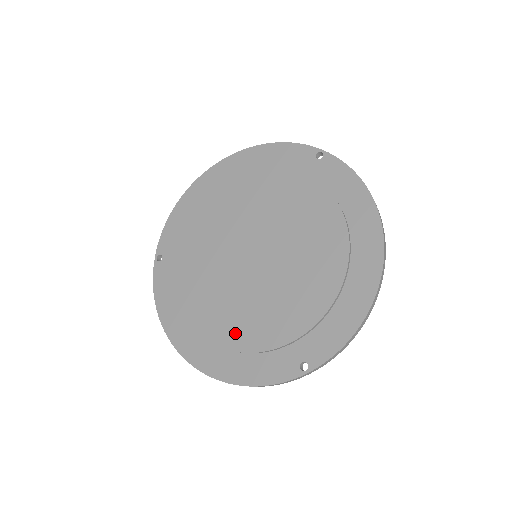
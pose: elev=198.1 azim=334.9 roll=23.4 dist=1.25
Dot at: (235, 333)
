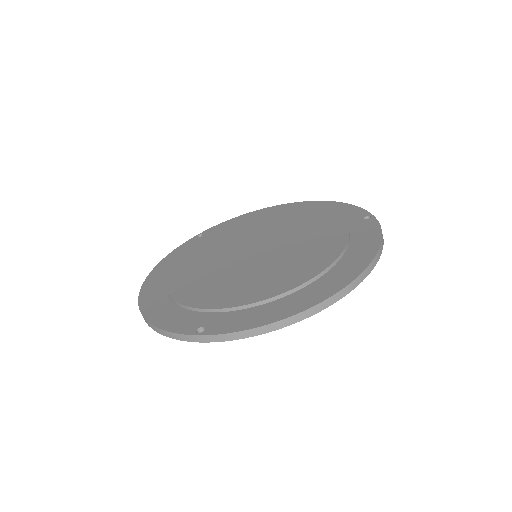
Dot at: (185, 288)
